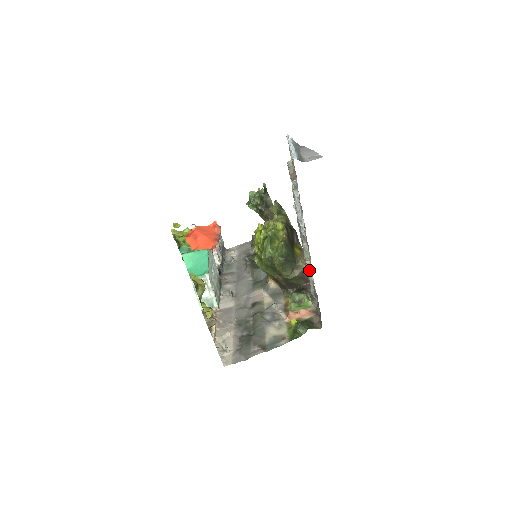
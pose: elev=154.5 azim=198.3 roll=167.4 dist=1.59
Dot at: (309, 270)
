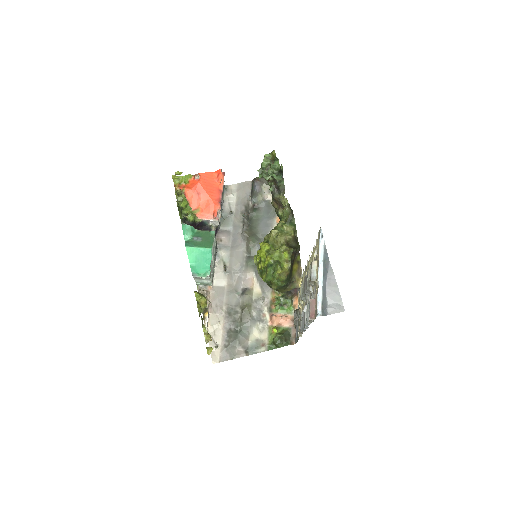
Dot at: occluded
